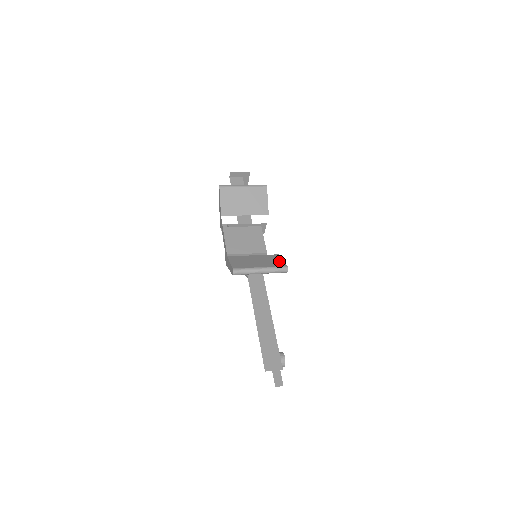
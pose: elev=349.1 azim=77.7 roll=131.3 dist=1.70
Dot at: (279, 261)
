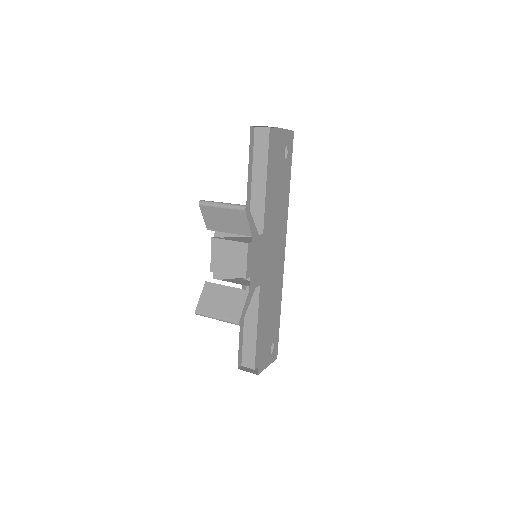
Dot at: (239, 309)
